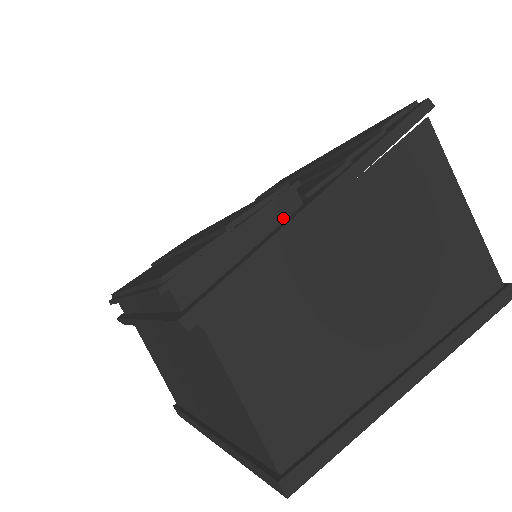
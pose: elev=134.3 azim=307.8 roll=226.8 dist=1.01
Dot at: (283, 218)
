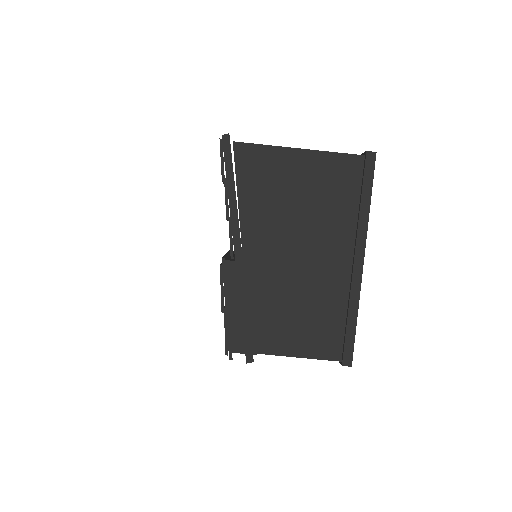
Dot at: (236, 278)
